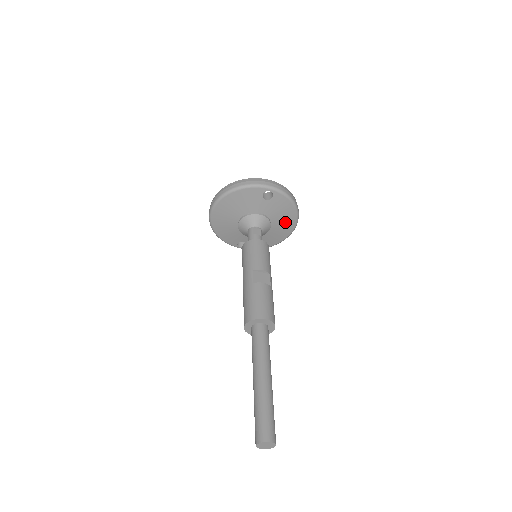
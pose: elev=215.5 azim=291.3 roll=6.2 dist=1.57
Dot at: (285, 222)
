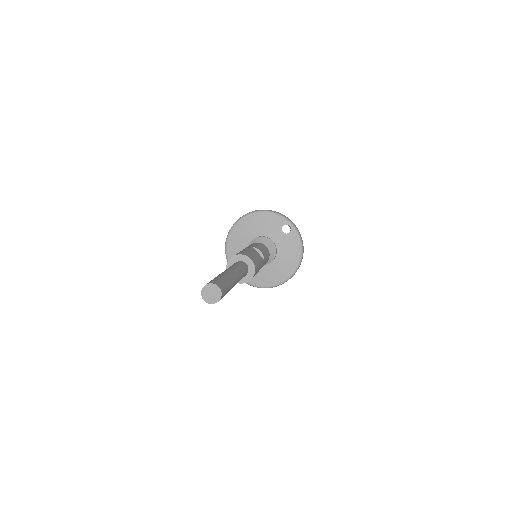
Dot at: (287, 264)
